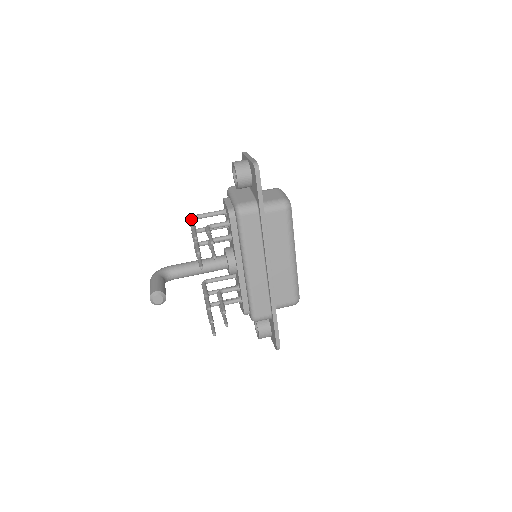
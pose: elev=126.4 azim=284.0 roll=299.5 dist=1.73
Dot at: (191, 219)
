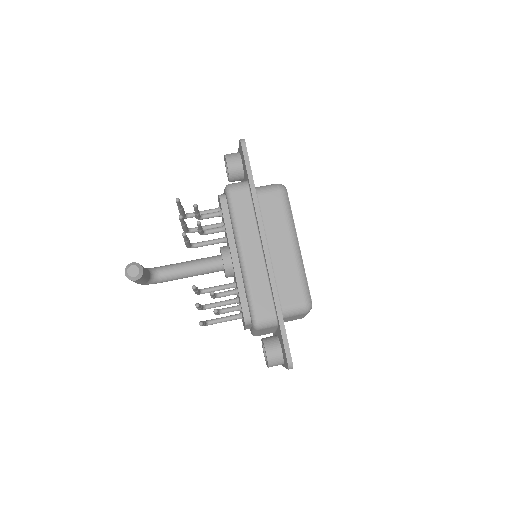
Dot at: occluded
